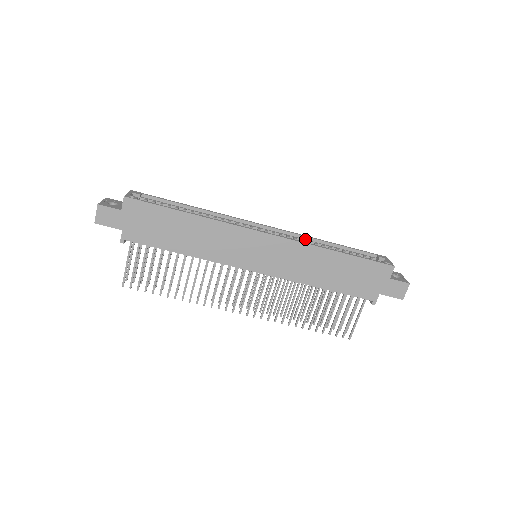
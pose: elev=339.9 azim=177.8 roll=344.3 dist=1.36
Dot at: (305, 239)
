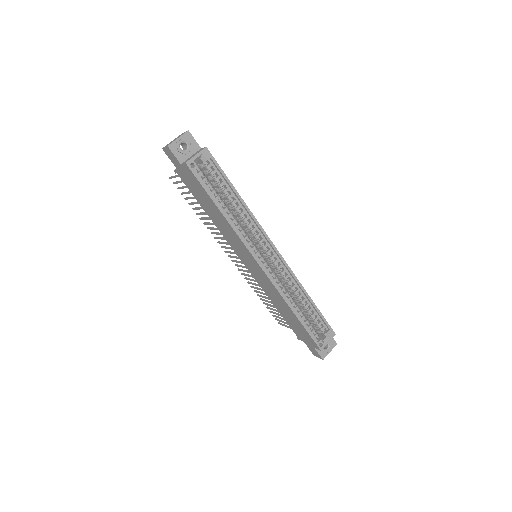
Dot at: (295, 281)
